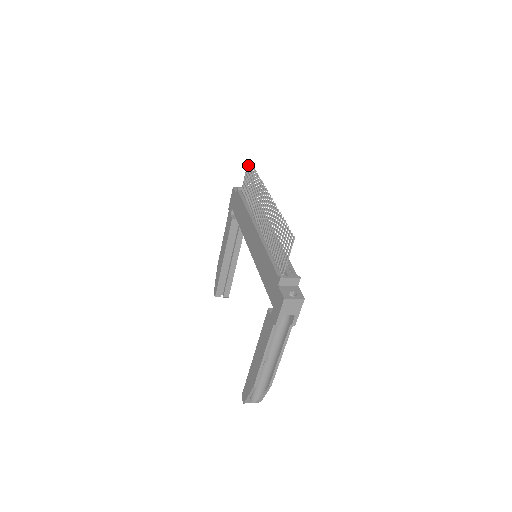
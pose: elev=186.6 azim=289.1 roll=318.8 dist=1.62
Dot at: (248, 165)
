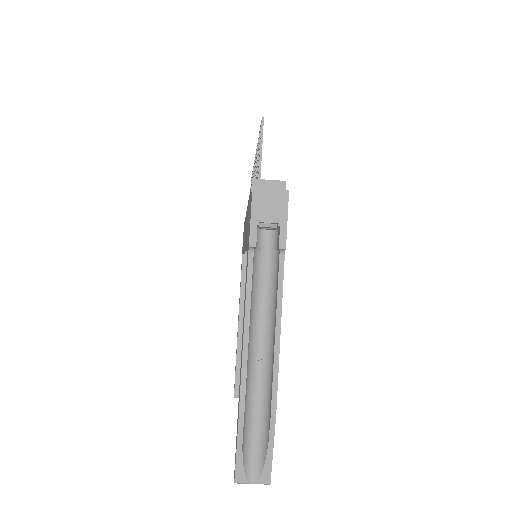
Dot at: occluded
